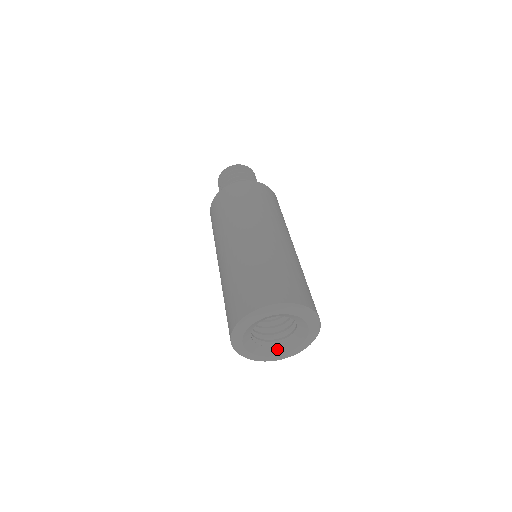
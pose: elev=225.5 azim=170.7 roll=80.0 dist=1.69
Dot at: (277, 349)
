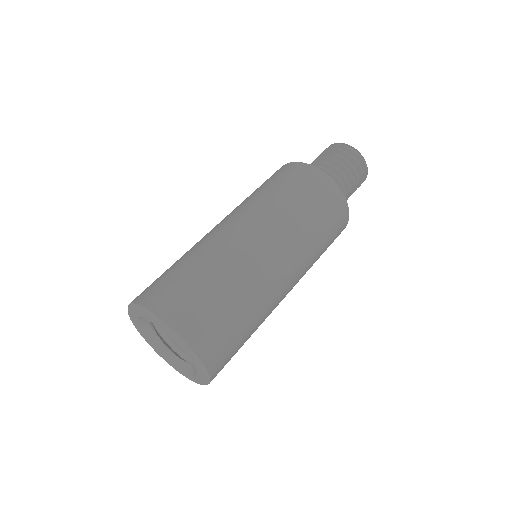
Dot at: (185, 365)
